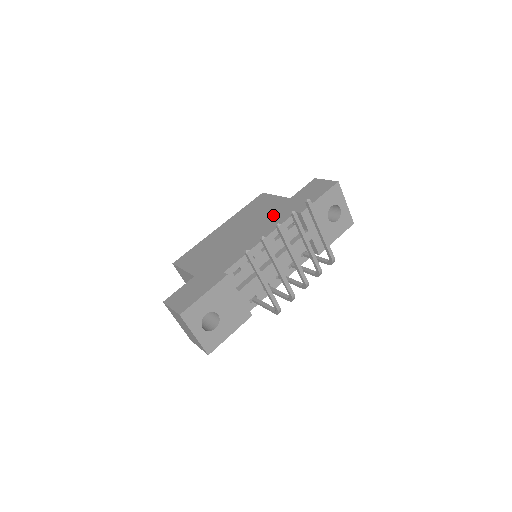
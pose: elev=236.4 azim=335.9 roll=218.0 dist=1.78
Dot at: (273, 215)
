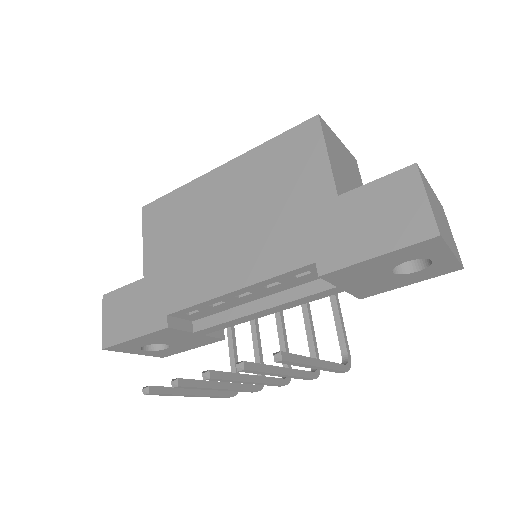
Dot at: (285, 228)
